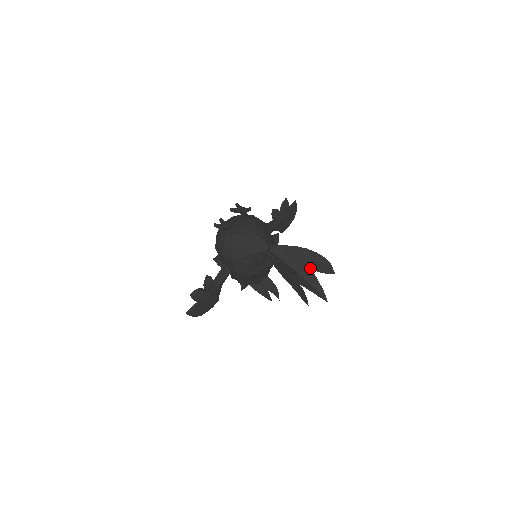
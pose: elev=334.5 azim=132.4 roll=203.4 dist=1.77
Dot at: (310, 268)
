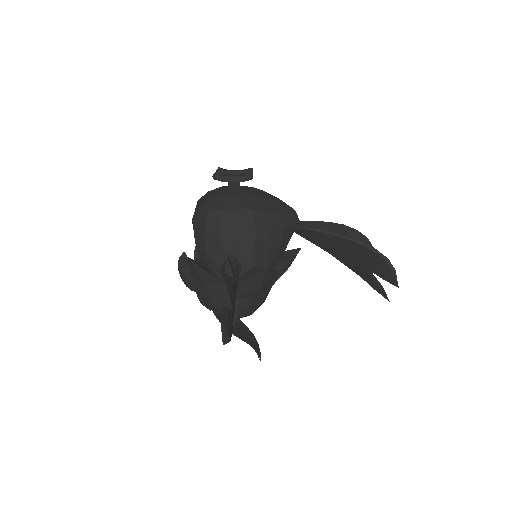
Dot at: occluded
